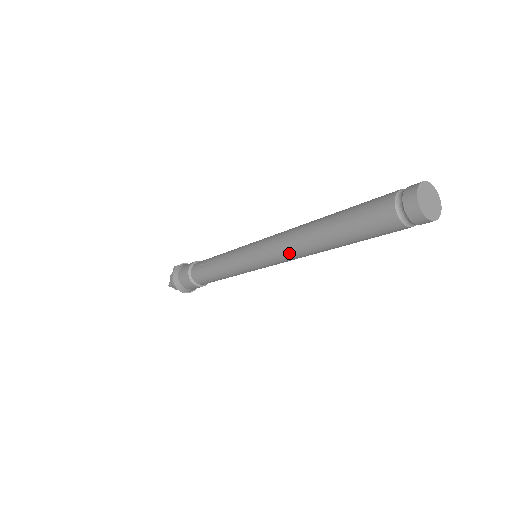
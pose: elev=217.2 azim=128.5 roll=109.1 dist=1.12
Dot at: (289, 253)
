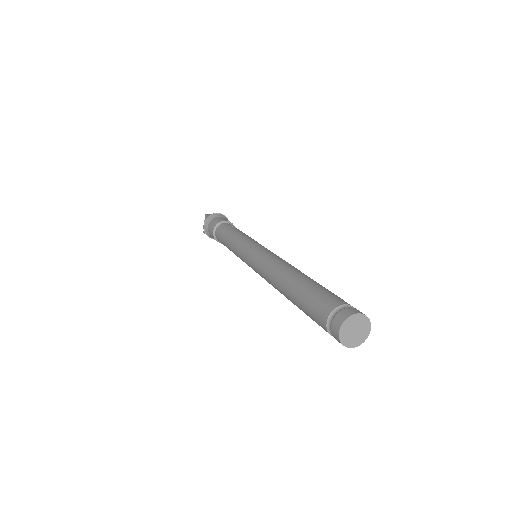
Dot at: (268, 267)
